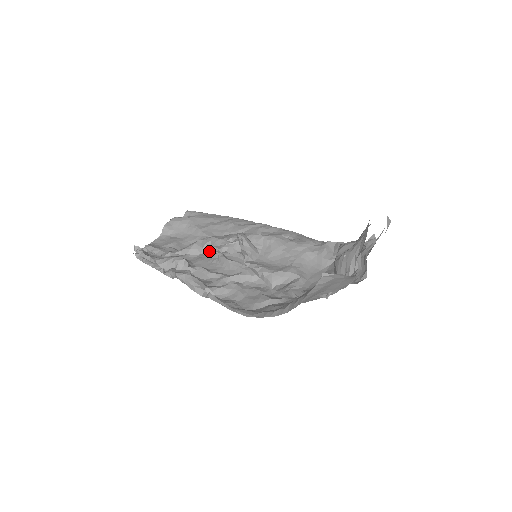
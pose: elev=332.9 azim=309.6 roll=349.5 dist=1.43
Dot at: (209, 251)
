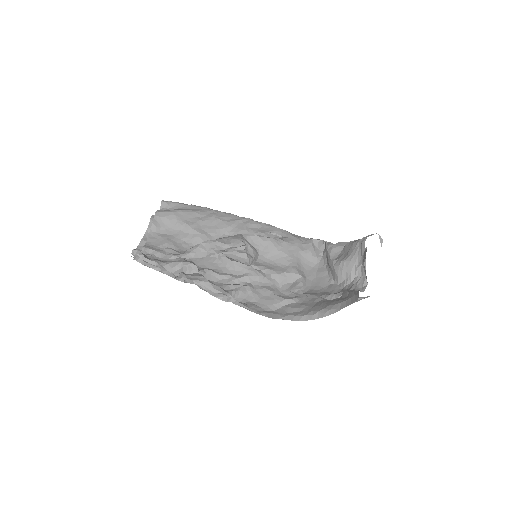
Dot at: (213, 254)
